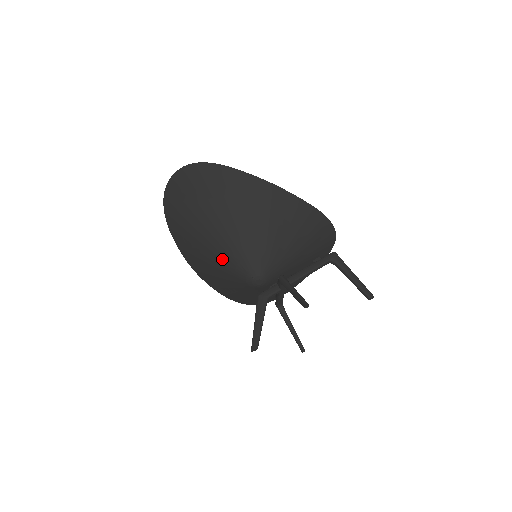
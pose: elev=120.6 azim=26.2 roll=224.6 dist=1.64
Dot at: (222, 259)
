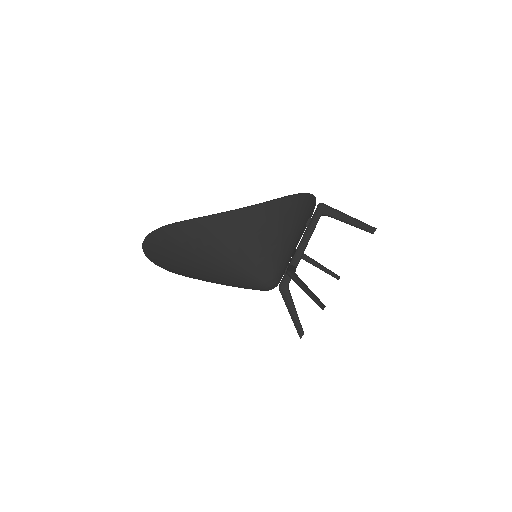
Dot at: (232, 285)
